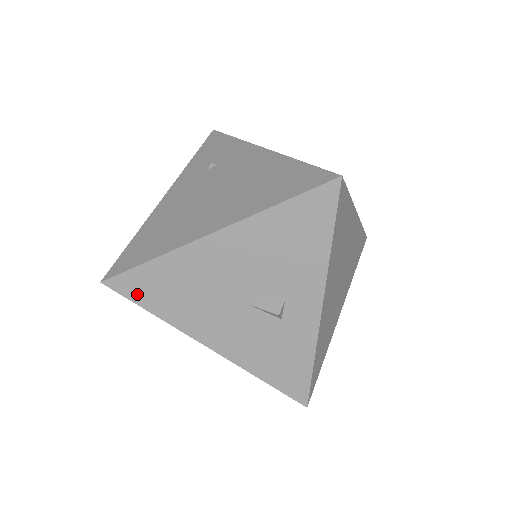
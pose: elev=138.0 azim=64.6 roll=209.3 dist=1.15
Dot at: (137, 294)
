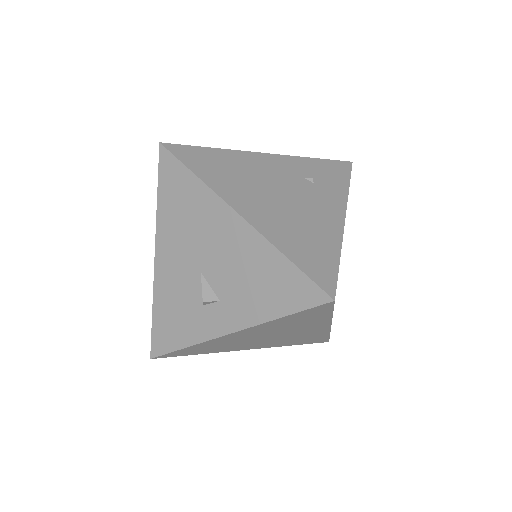
Dot at: (165, 177)
